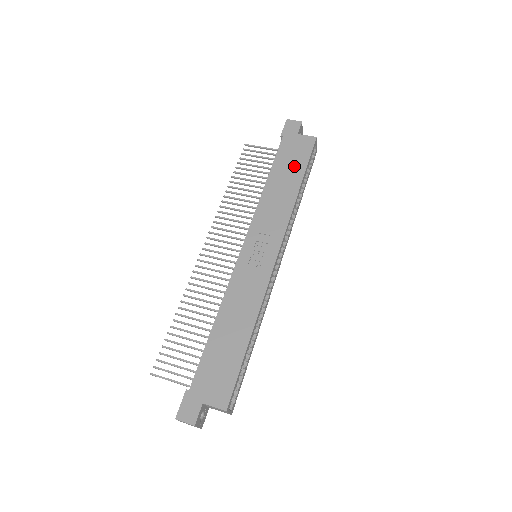
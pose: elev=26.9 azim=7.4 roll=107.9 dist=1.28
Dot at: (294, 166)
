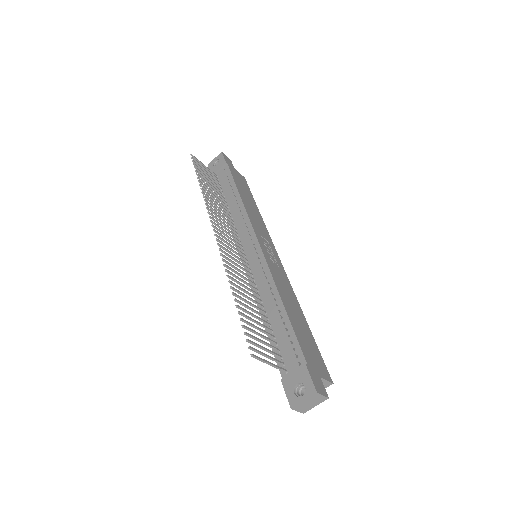
Dot at: (247, 192)
